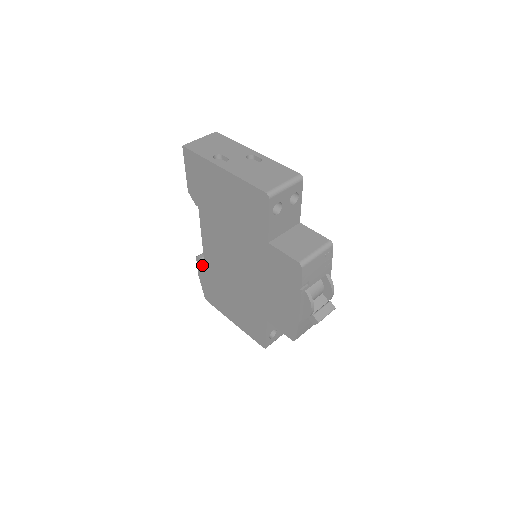
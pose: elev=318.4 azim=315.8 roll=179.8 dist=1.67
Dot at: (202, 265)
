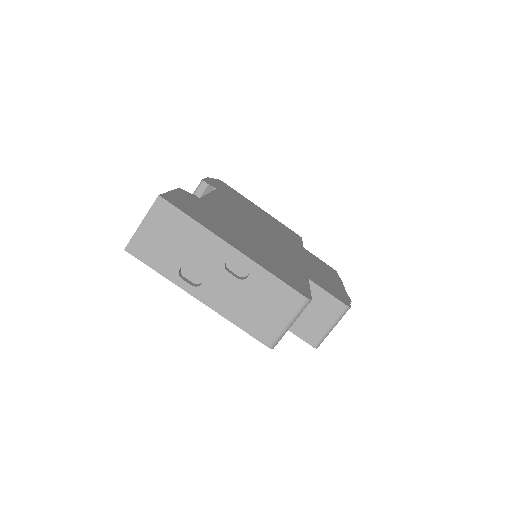
Dot at: occluded
